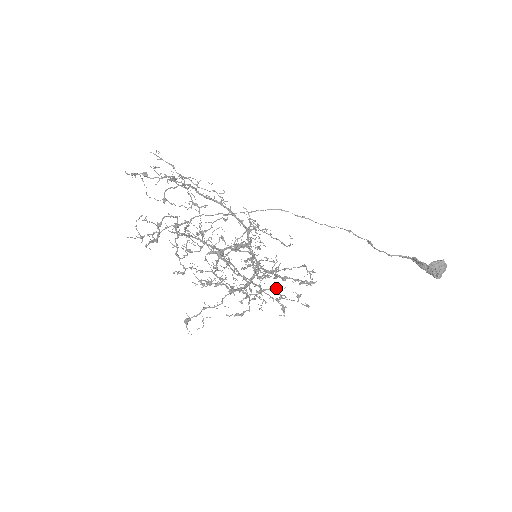
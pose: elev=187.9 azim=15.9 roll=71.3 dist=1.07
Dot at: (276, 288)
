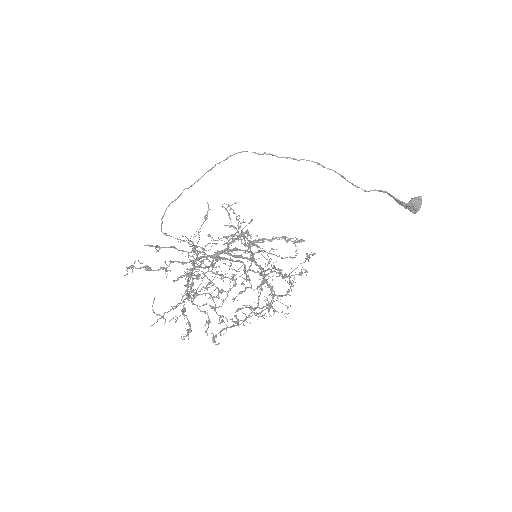
Dot at: occluded
